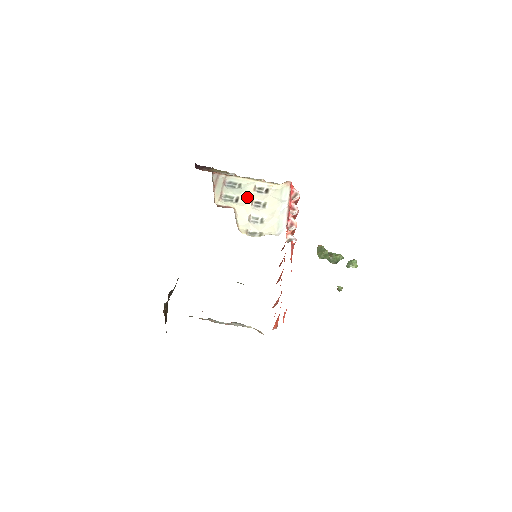
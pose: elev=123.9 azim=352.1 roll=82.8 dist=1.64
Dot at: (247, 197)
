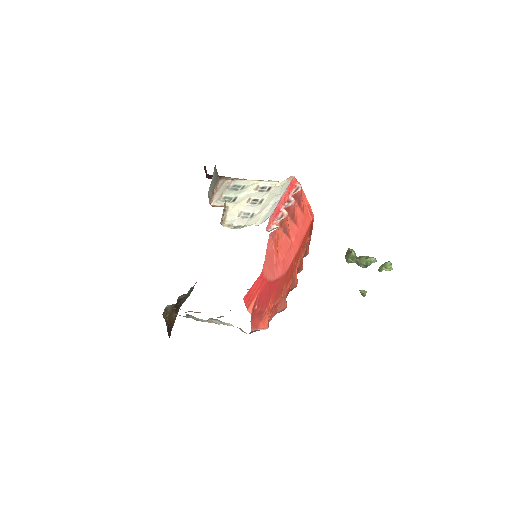
Dot at: (245, 196)
